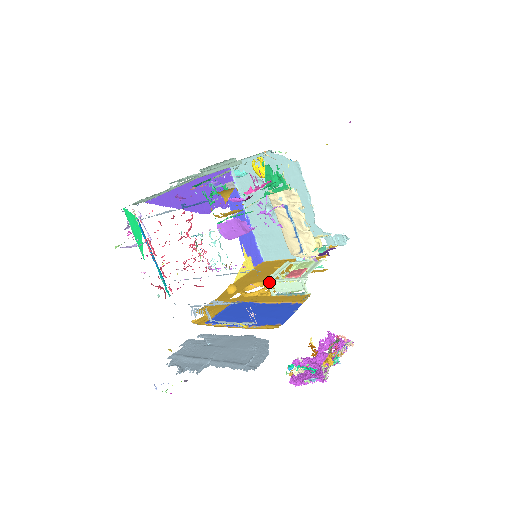
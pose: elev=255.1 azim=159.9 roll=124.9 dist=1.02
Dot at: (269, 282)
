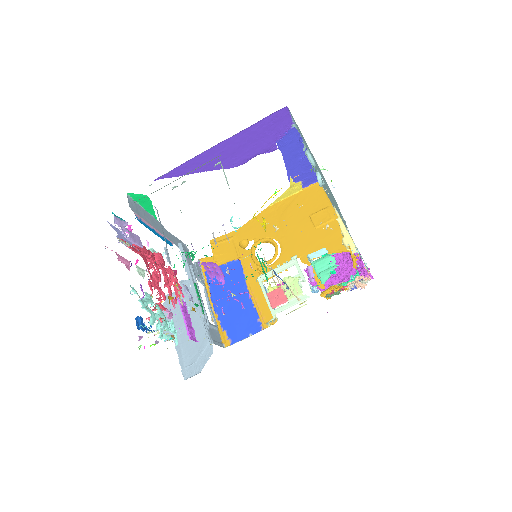
Dot at: (258, 281)
